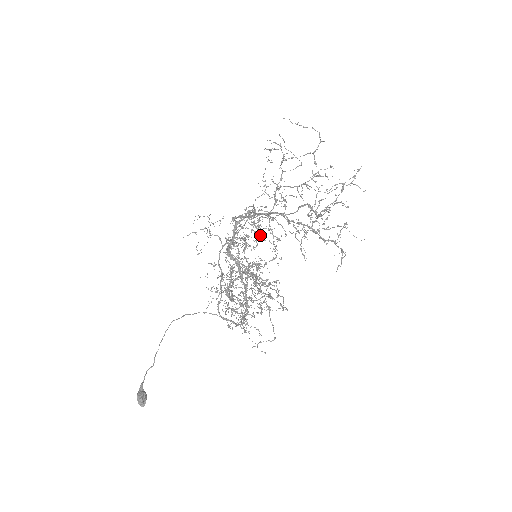
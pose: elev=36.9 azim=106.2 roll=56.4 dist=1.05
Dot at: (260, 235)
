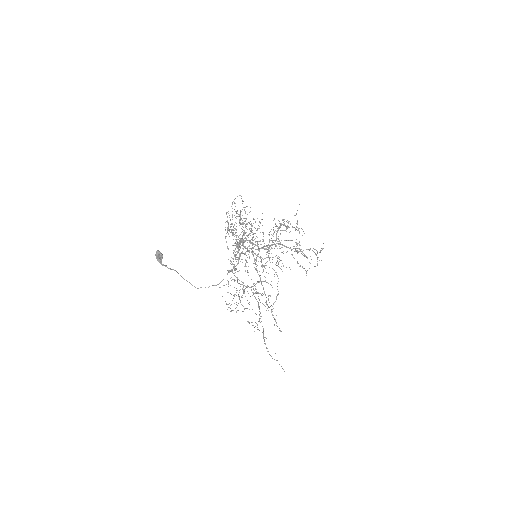
Dot at: occluded
